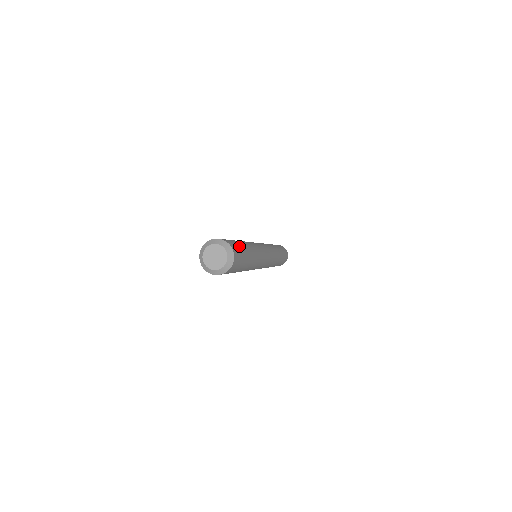
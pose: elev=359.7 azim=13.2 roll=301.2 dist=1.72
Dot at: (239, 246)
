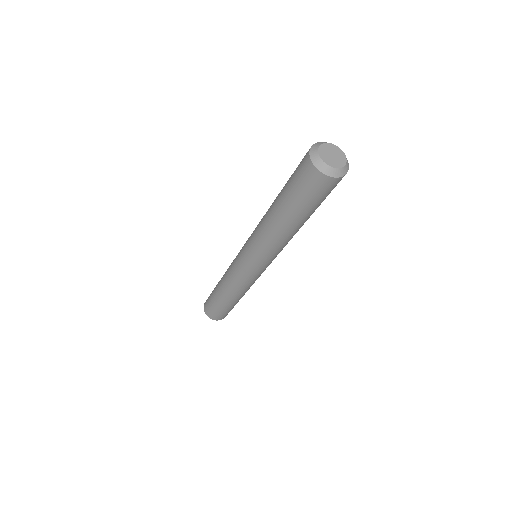
Dot at: occluded
